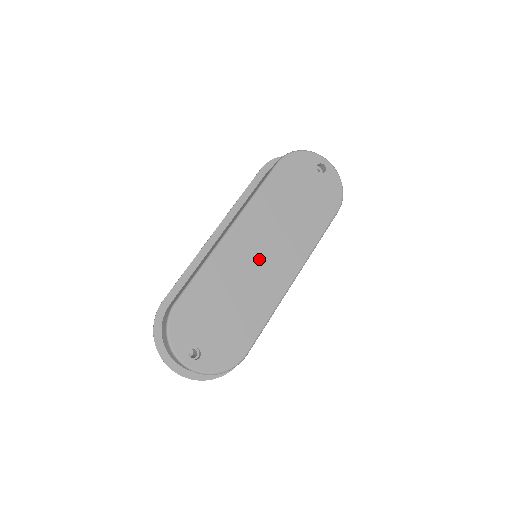
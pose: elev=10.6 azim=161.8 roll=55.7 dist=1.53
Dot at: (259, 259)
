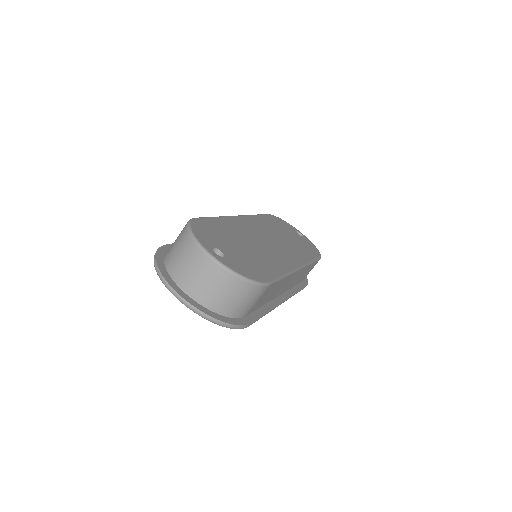
Dot at: (266, 241)
